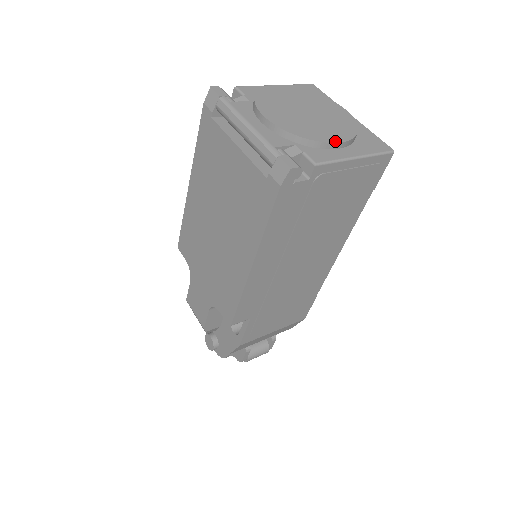
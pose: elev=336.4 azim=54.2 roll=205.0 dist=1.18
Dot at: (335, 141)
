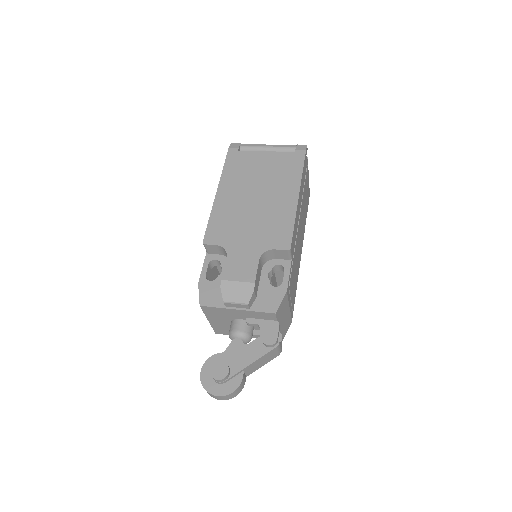
Dot at: occluded
